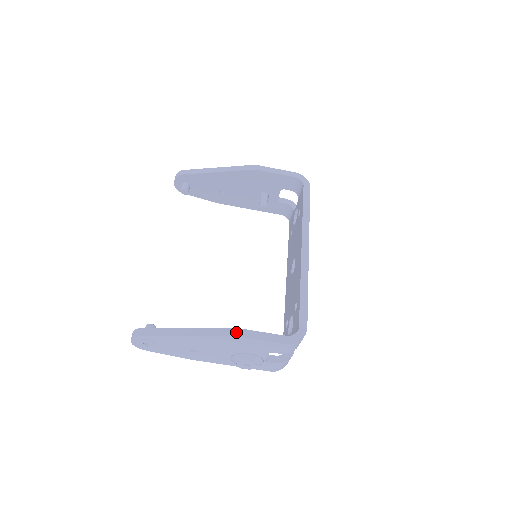
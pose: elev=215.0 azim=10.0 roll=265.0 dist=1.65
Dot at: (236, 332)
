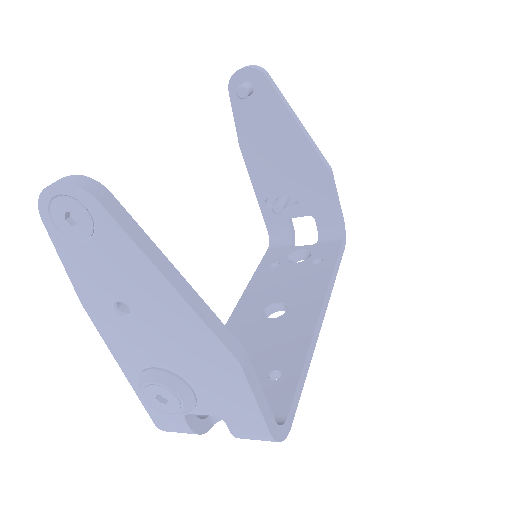
Dot at: (244, 359)
